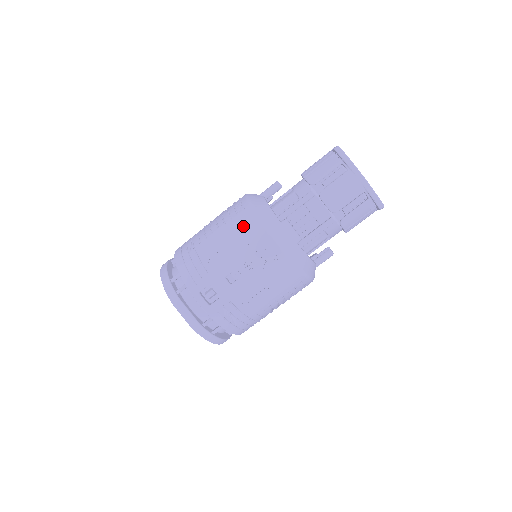
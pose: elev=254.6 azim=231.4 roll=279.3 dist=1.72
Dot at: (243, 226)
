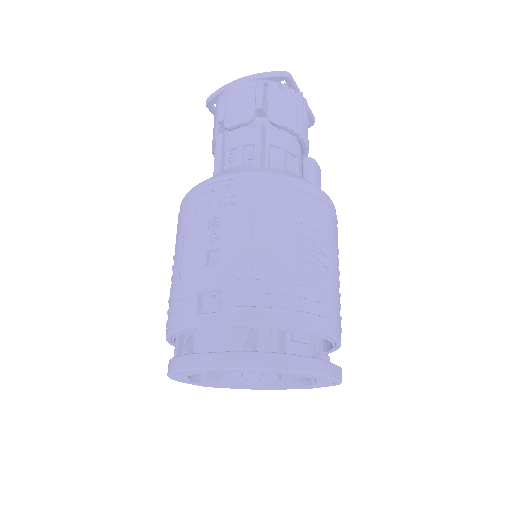
Dot at: (183, 217)
